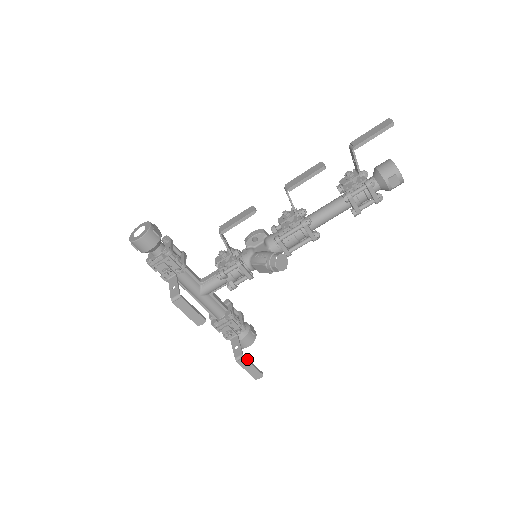
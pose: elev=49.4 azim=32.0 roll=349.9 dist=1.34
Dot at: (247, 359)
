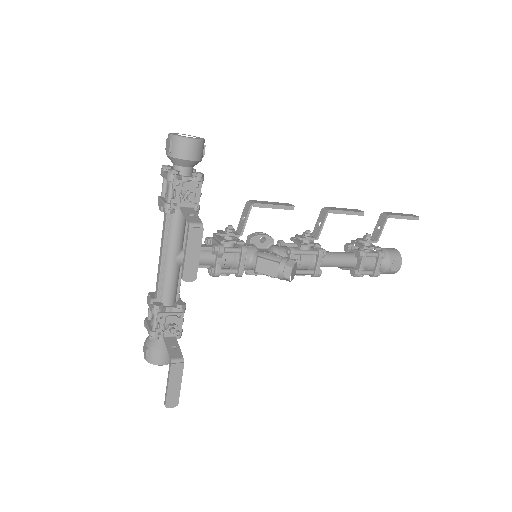
Dot at: (183, 368)
